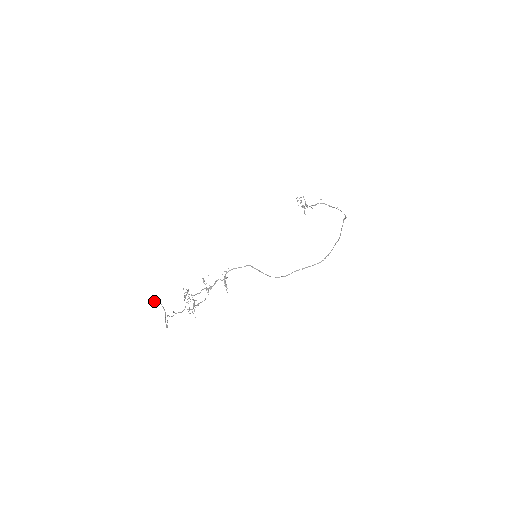
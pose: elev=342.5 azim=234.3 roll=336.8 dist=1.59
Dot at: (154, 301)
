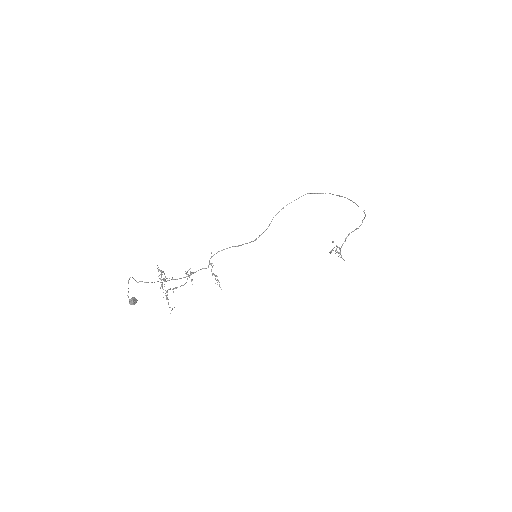
Dot at: occluded
